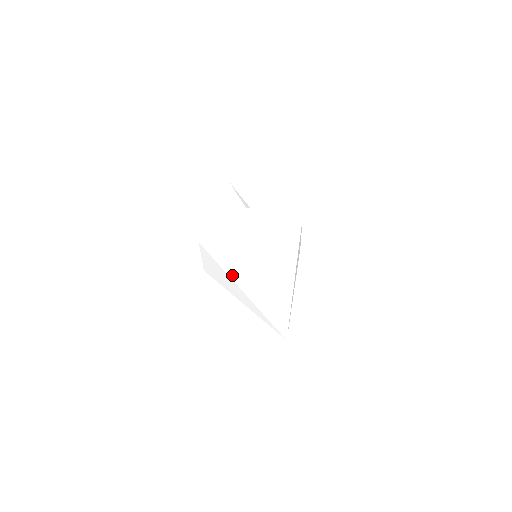
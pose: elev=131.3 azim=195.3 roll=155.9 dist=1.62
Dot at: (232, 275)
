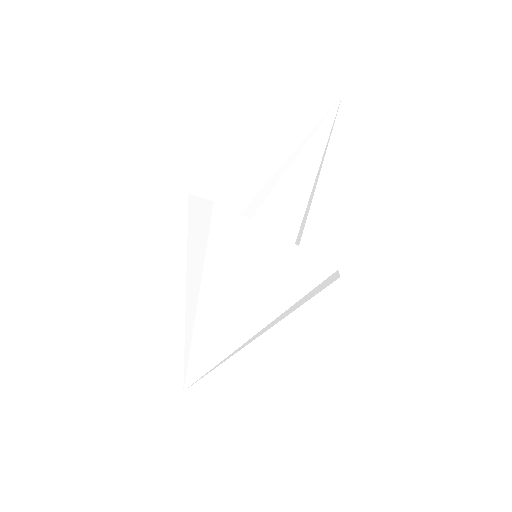
Dot at: (188, 272)
